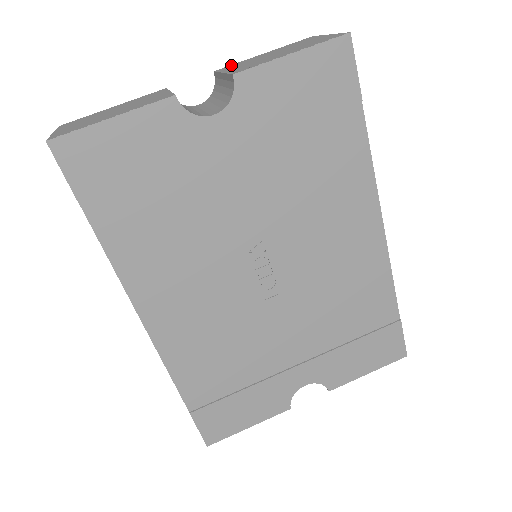
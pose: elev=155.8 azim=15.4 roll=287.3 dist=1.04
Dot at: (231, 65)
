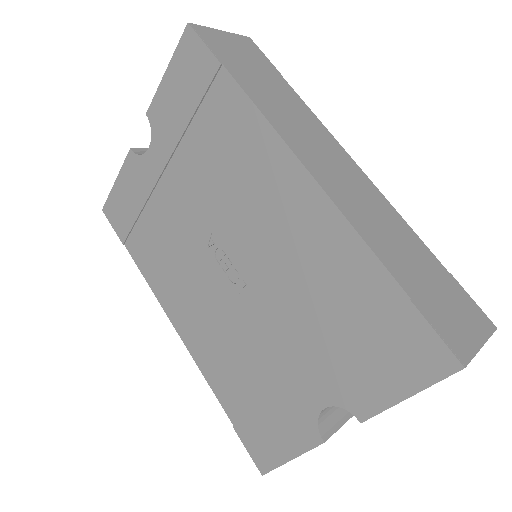
Dot at: occluded
